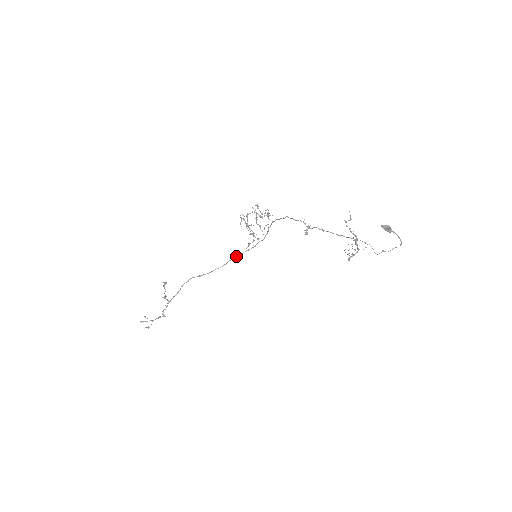
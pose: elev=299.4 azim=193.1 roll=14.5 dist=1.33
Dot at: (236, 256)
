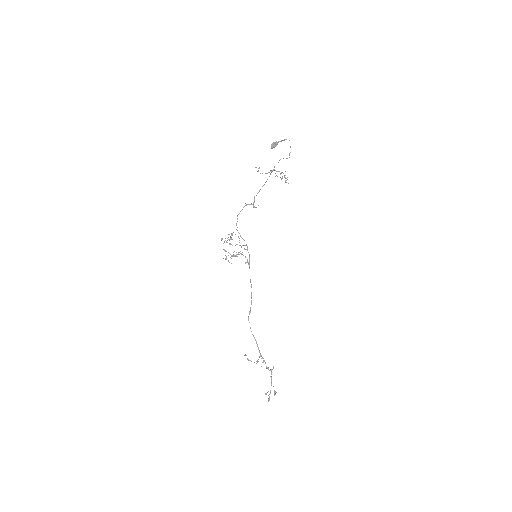
Dot at: occluded
